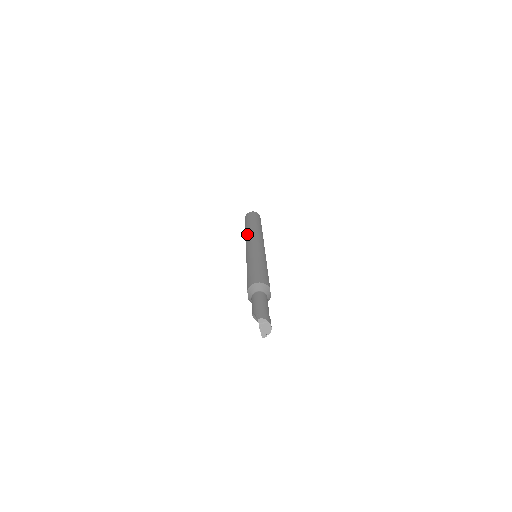
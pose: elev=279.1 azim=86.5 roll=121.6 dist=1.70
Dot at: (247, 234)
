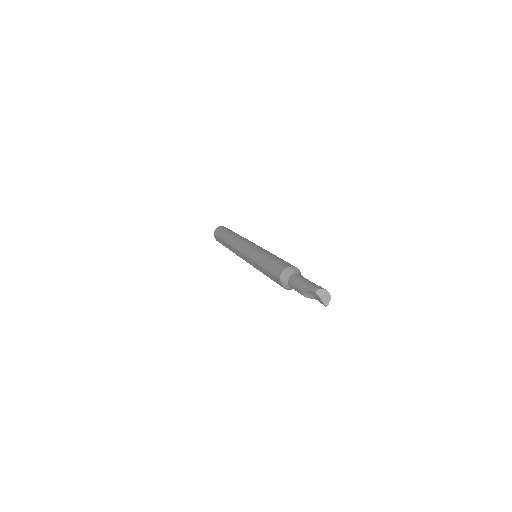
Dot at: (232, 244)
